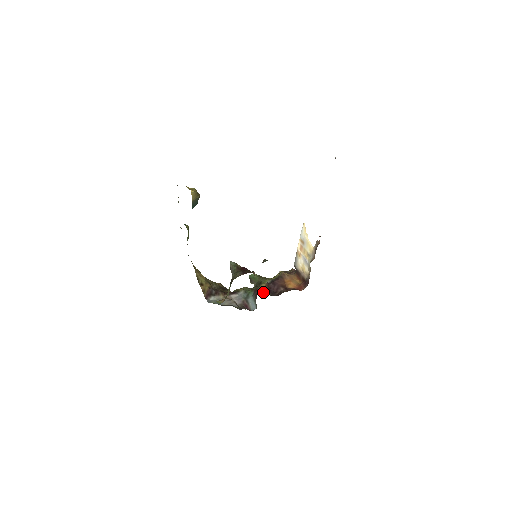
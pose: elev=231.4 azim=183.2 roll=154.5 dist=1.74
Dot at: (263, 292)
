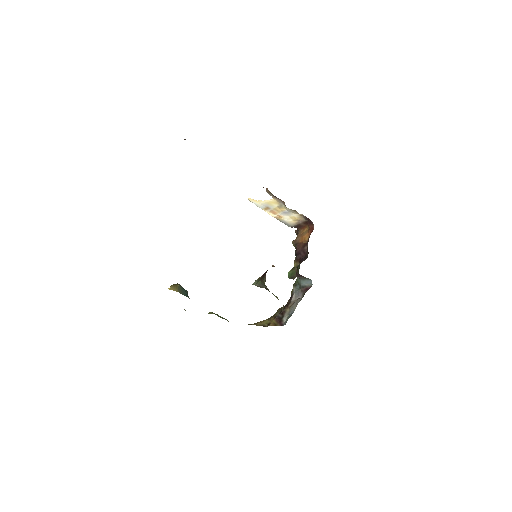
Dot at: (297, 266)
